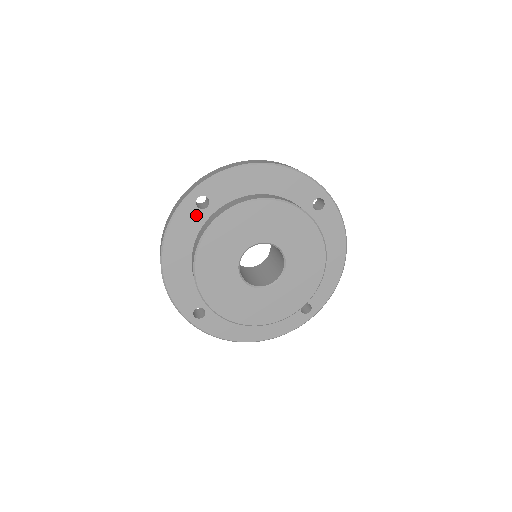
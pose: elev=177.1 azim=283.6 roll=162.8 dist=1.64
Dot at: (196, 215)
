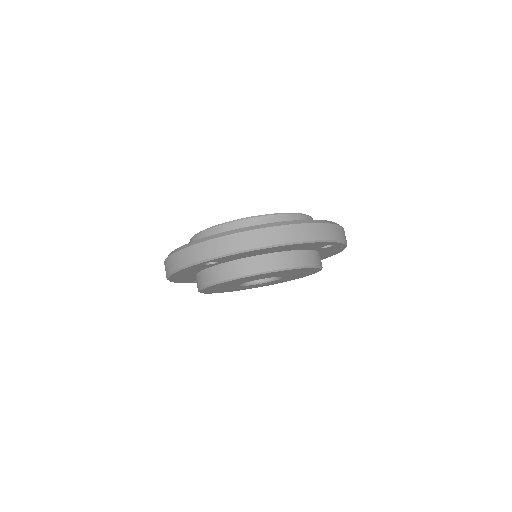
Dot at: (204, 266)
